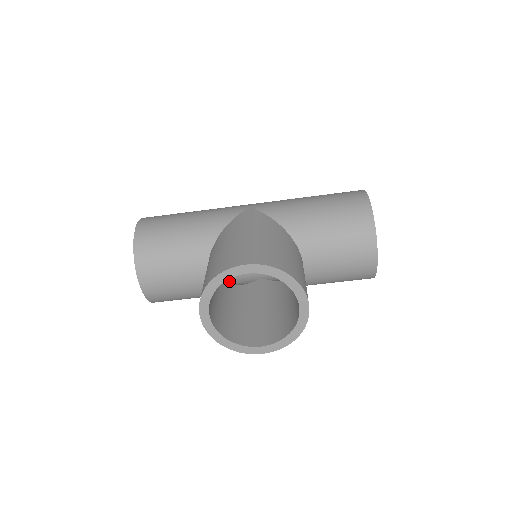
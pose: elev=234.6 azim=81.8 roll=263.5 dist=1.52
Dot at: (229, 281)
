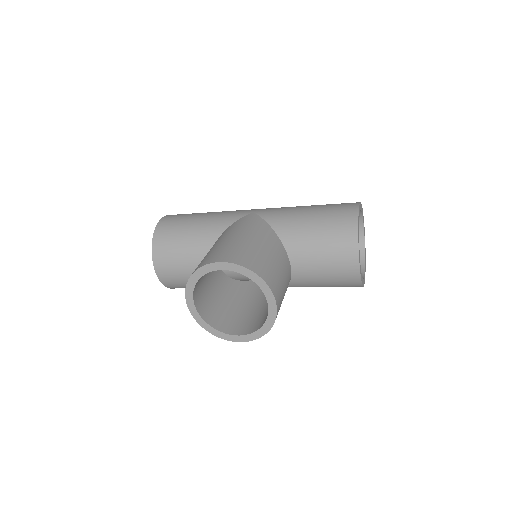
Dot at: (237, 276)
